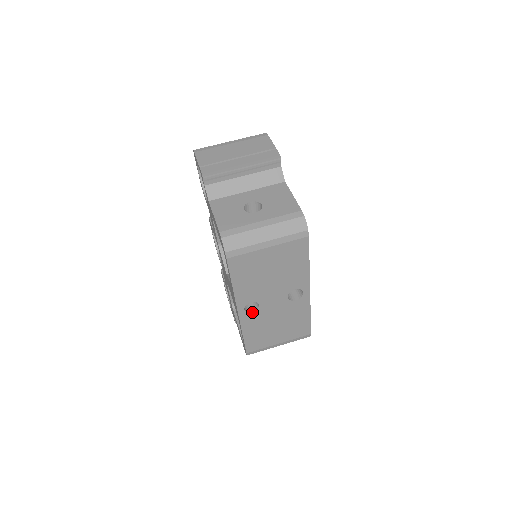
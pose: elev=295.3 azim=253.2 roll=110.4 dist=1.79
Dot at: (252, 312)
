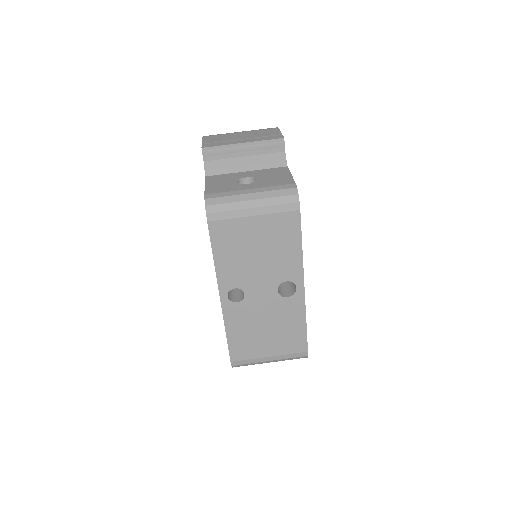
Dot at: (237, 303)
